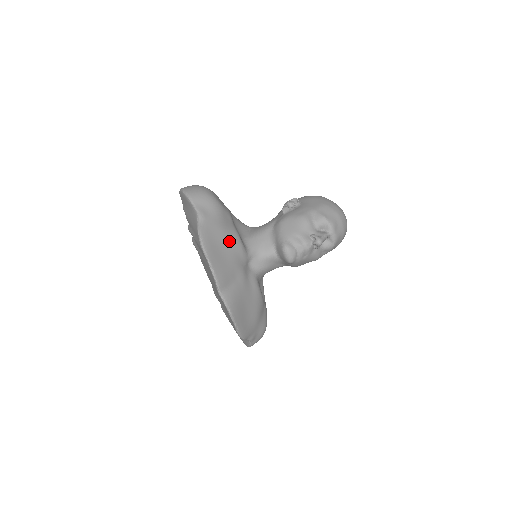
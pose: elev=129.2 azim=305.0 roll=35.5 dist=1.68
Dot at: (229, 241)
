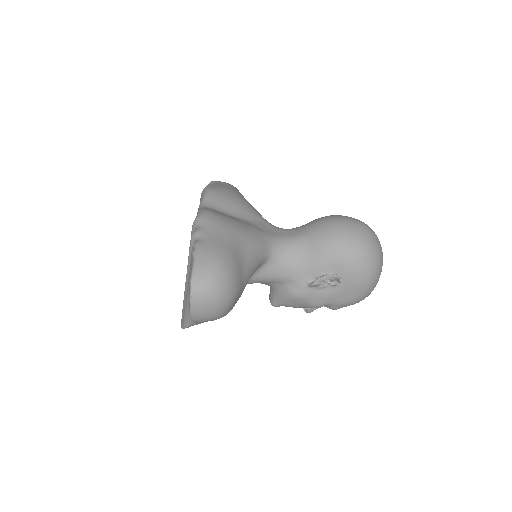
Dot at: occluded
